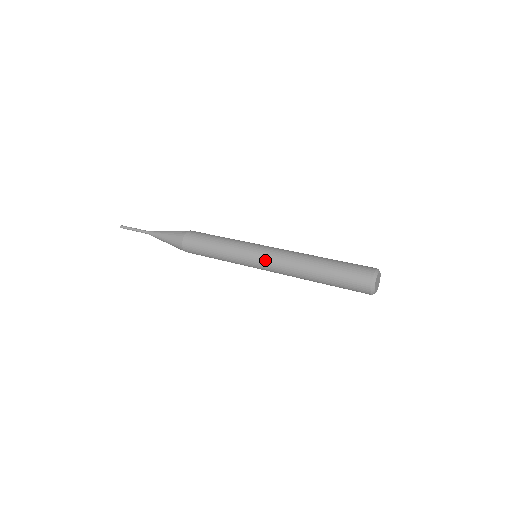
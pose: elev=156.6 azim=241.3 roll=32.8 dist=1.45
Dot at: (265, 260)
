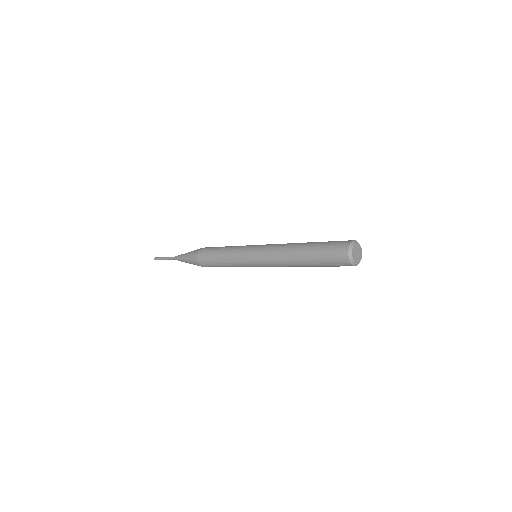
Dot at: (260, 252)
